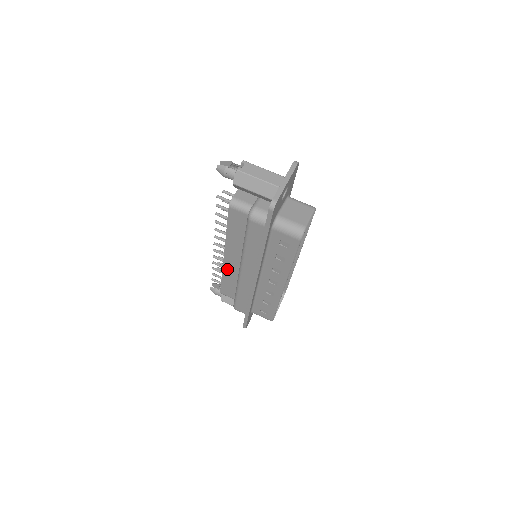
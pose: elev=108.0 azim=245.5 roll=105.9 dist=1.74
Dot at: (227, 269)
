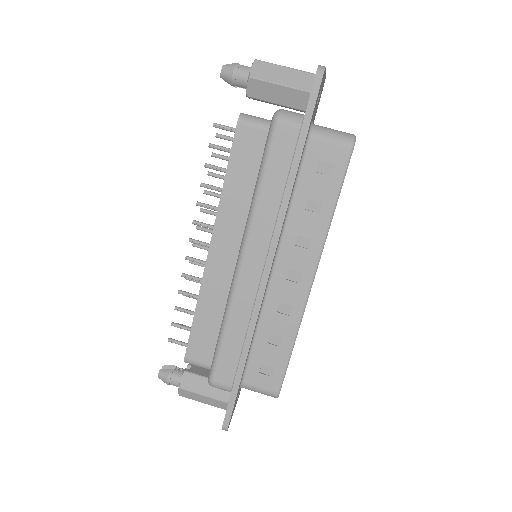
Dot at: (209, 283)
